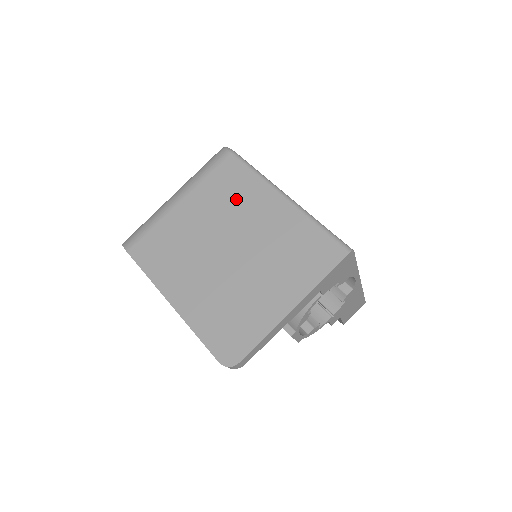
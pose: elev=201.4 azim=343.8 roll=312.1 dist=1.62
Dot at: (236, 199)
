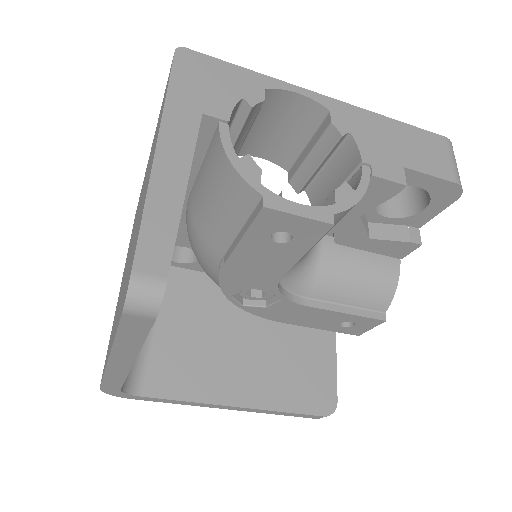
Dot at: (136, 215)
